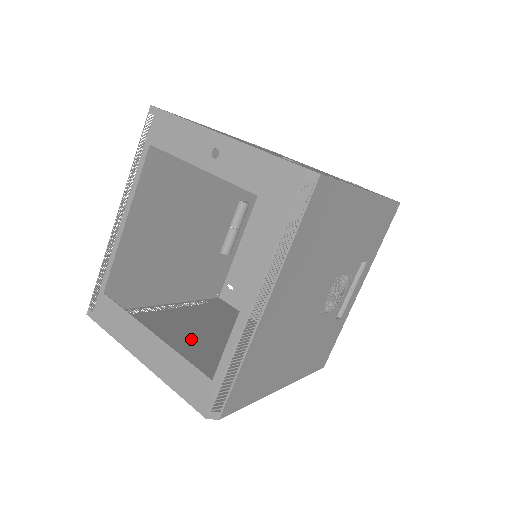
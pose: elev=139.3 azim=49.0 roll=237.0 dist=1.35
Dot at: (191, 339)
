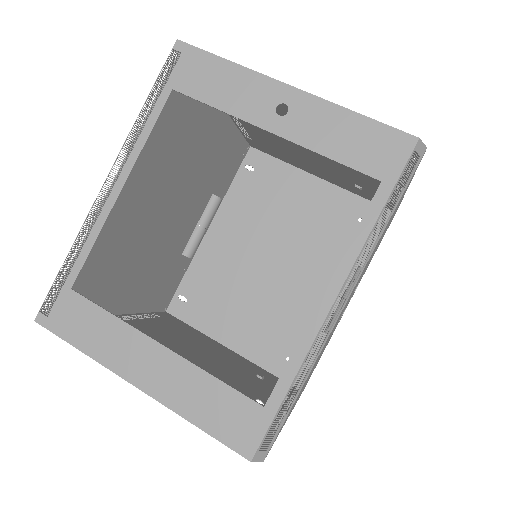
Dot at: occluded
